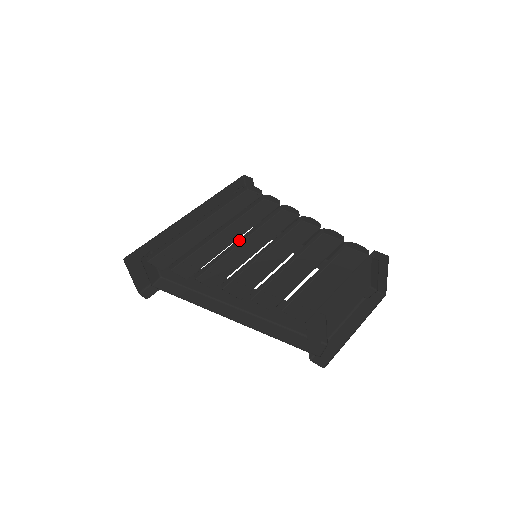
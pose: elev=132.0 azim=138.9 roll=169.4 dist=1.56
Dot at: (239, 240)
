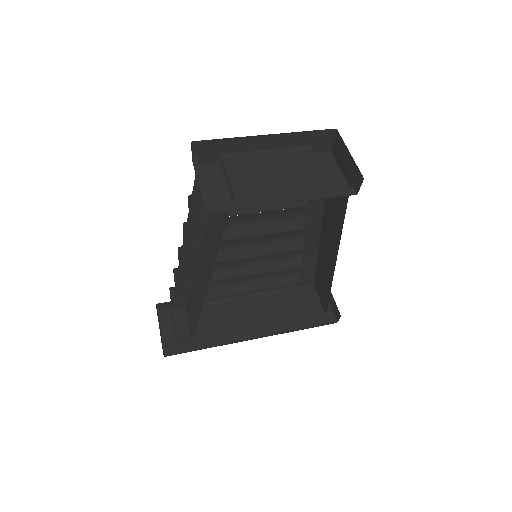
Dot at: (247, 255)
